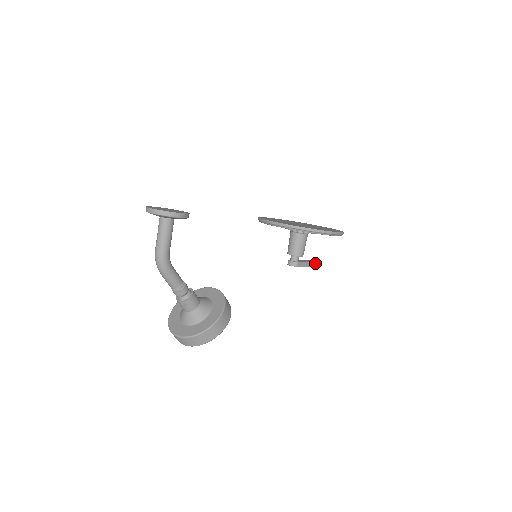
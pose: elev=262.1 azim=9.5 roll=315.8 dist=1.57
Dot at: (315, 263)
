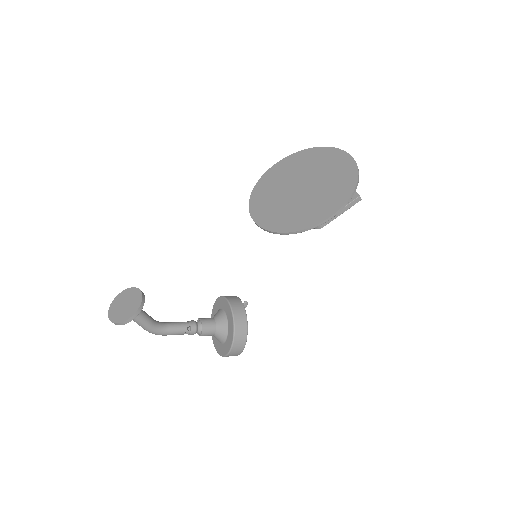
Dot at: (353, 202)
